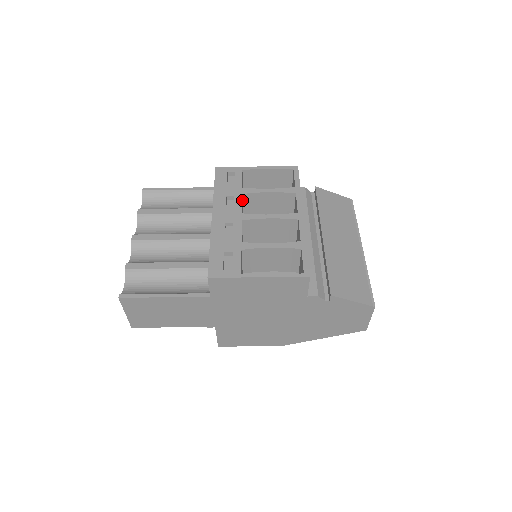
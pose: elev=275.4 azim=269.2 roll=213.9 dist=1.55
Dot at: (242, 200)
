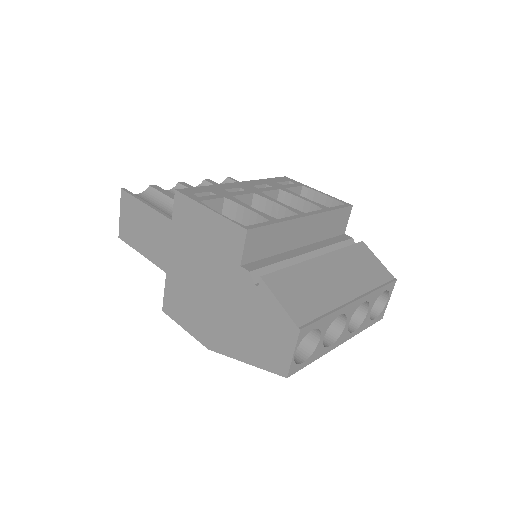
Dot at: (278, 197)
